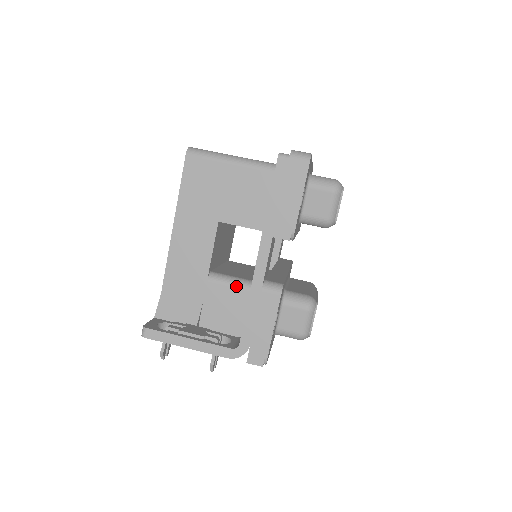
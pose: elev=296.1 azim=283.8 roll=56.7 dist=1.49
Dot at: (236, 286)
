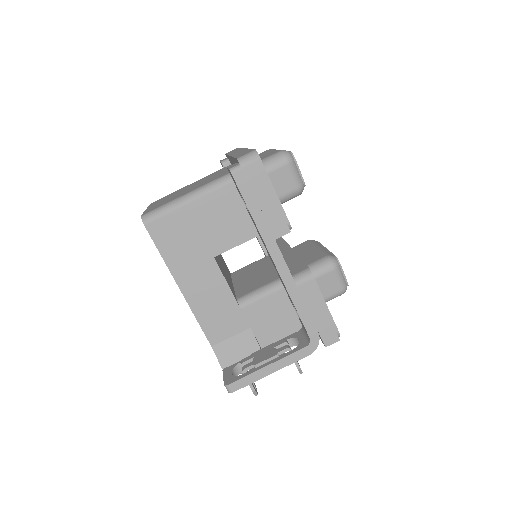
Dot at: (266, 295)
